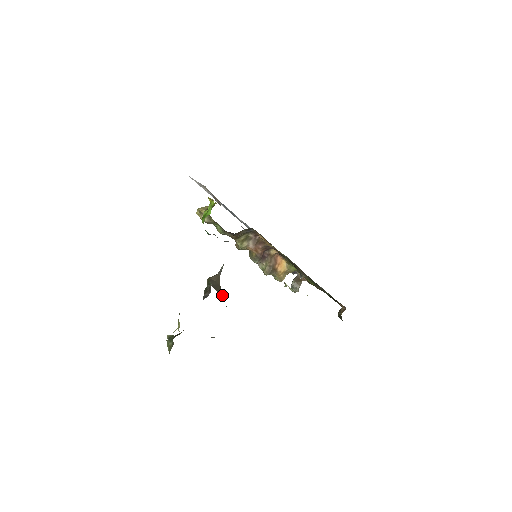
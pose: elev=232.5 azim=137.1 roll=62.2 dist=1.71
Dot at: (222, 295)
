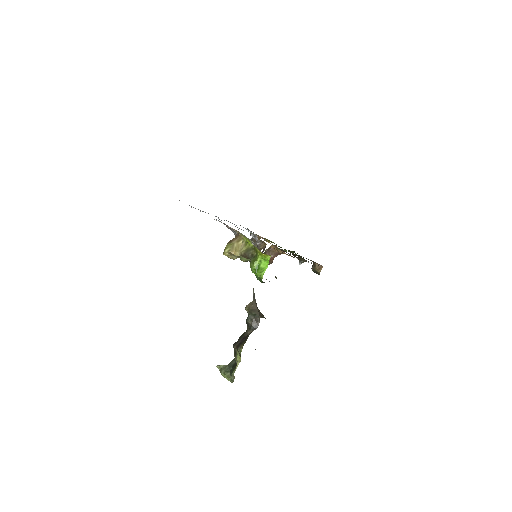
Dot at: (264, 317)
